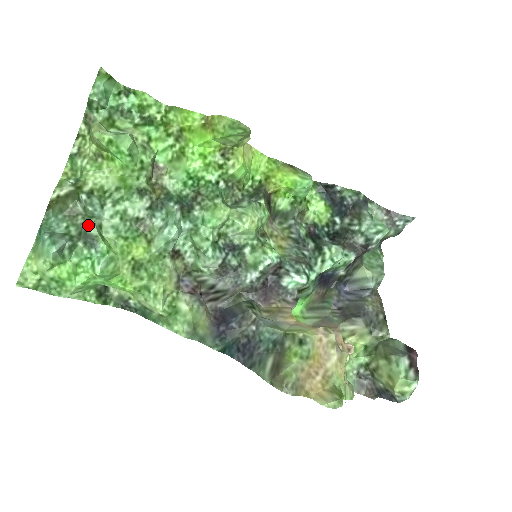
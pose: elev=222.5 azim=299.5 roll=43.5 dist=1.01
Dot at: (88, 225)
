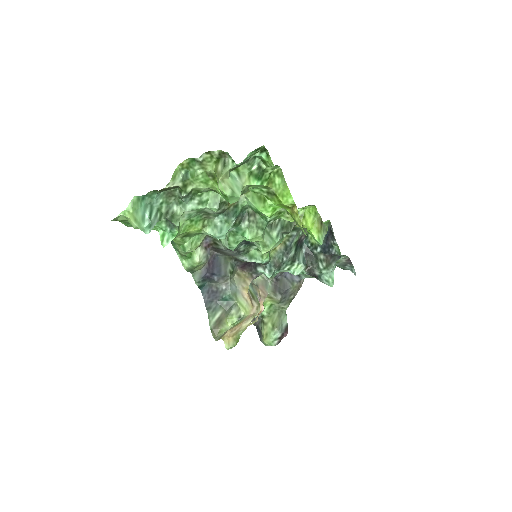
Dot at: (176, 220)
